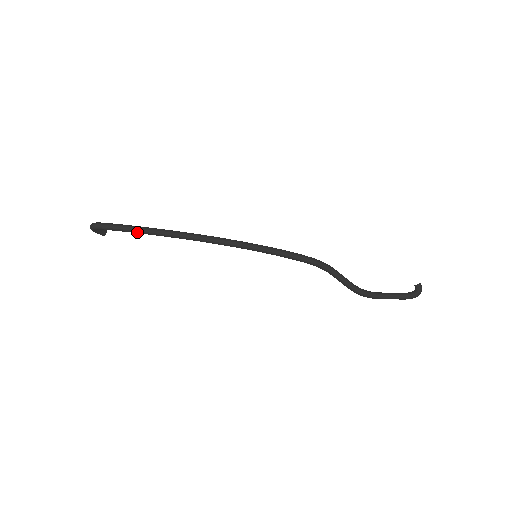
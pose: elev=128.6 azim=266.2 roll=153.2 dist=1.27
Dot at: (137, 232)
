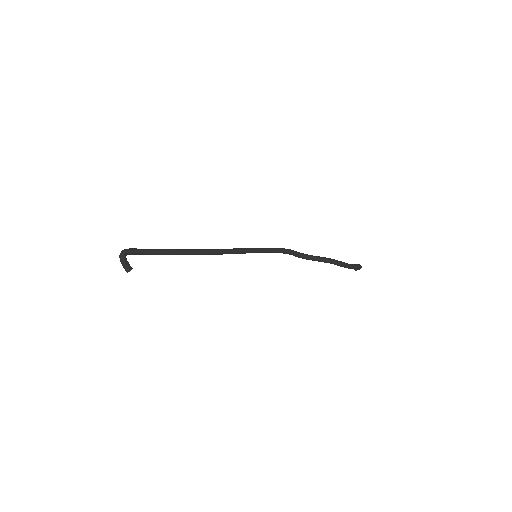
Dot at: (164, 250)
